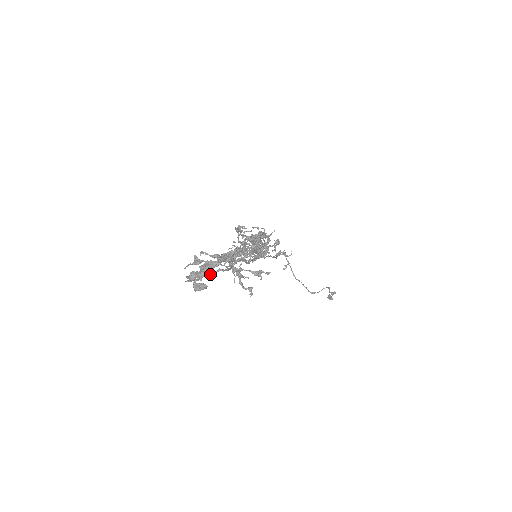
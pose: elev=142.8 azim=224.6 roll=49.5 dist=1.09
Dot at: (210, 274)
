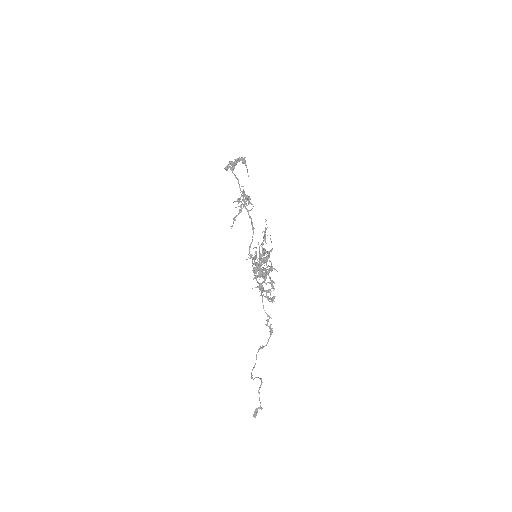
Dot at: (234, 161)
